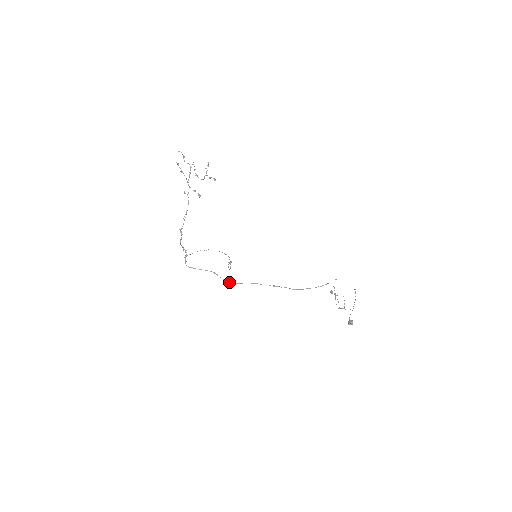
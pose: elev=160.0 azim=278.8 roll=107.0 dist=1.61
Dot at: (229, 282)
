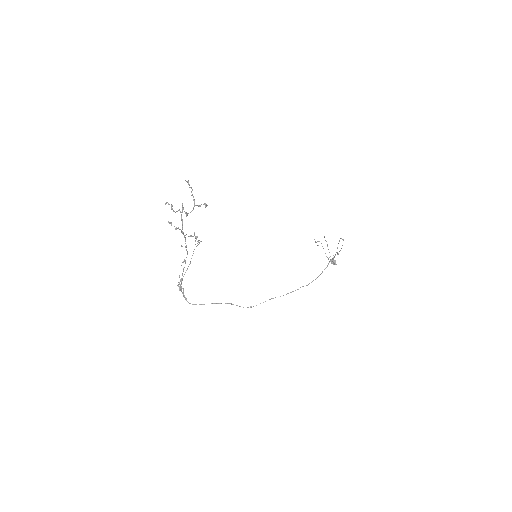
Dot at: (248, 307)
